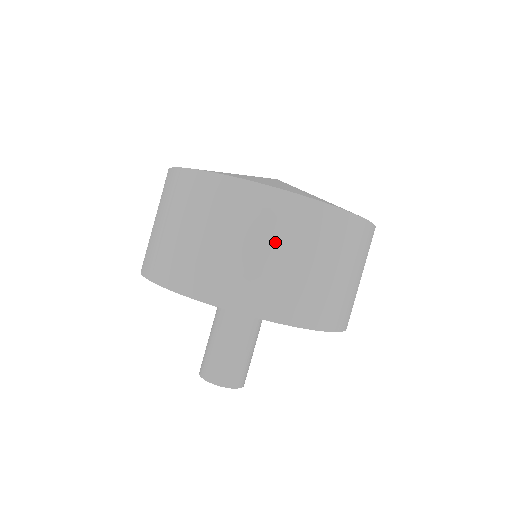
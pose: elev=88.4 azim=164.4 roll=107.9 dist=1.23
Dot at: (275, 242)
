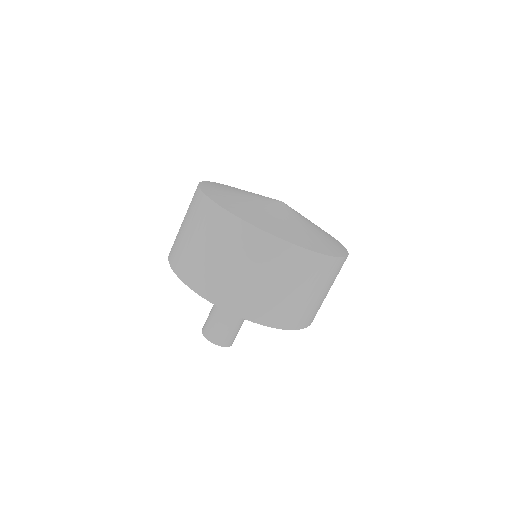
Dot at: (257, 268)
